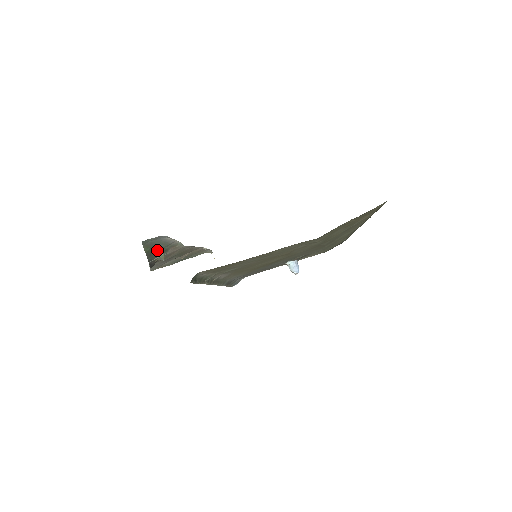
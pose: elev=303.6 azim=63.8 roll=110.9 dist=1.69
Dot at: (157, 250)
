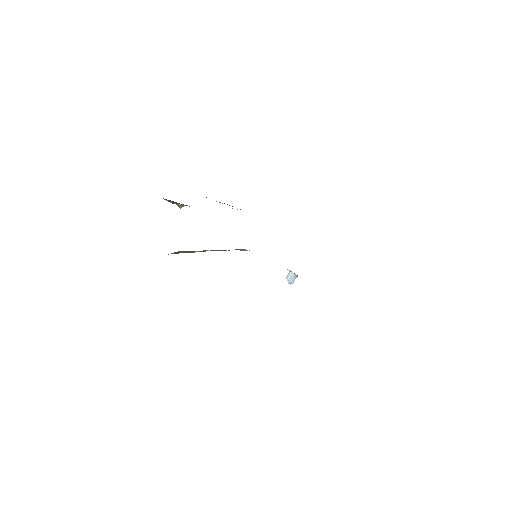
Dot at: occluded
